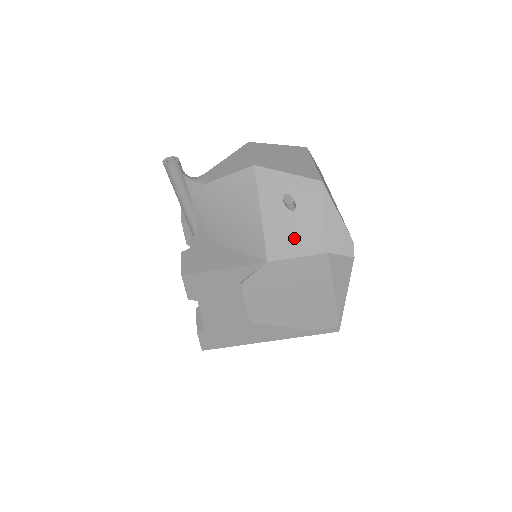
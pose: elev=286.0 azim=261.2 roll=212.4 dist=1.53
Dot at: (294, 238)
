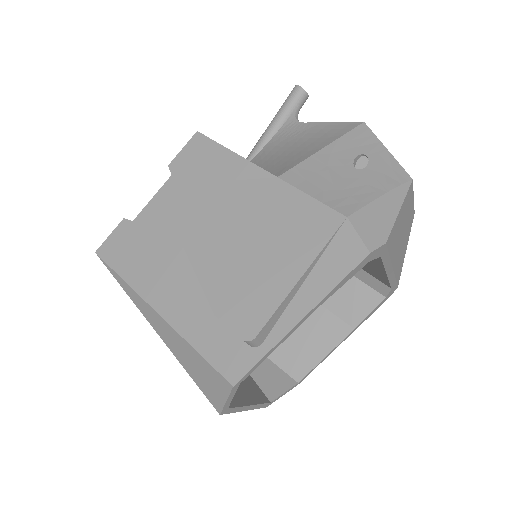
Dot at: (329, 183)
